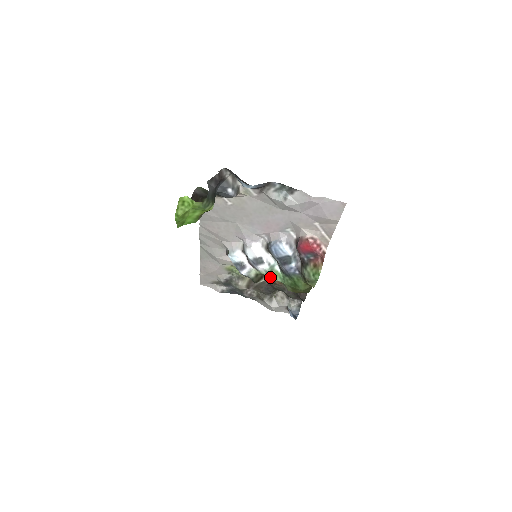
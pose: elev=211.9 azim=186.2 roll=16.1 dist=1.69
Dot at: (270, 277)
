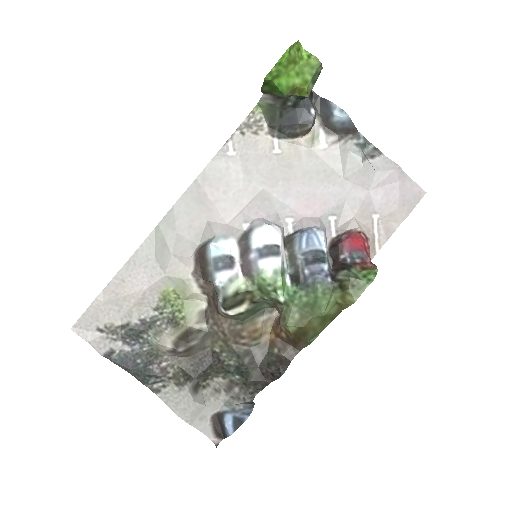
Dot at: (276, 284)
